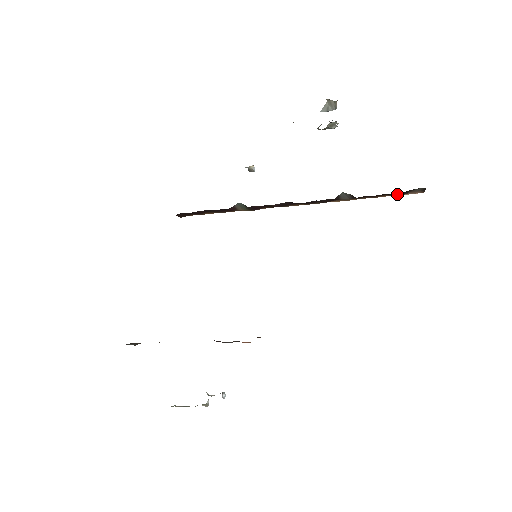
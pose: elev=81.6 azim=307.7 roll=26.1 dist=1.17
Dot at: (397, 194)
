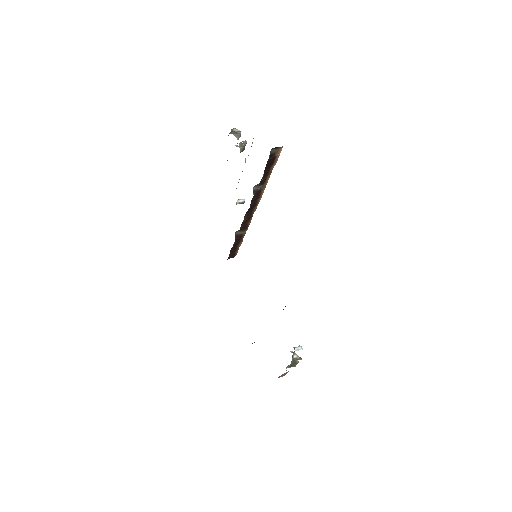
Dot at: (272, 162)
